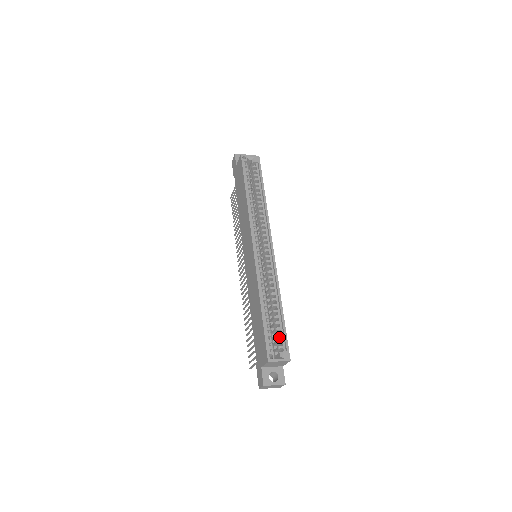
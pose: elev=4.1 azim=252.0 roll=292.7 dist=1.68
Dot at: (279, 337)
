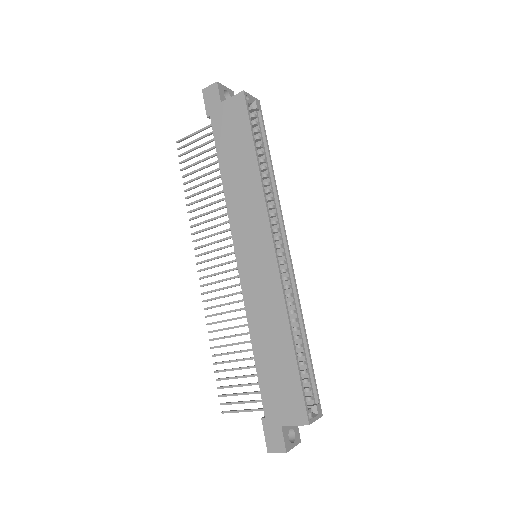
Dot at: (303, 382)
